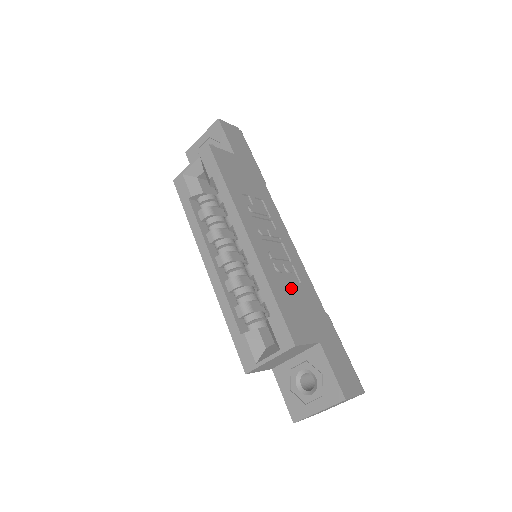
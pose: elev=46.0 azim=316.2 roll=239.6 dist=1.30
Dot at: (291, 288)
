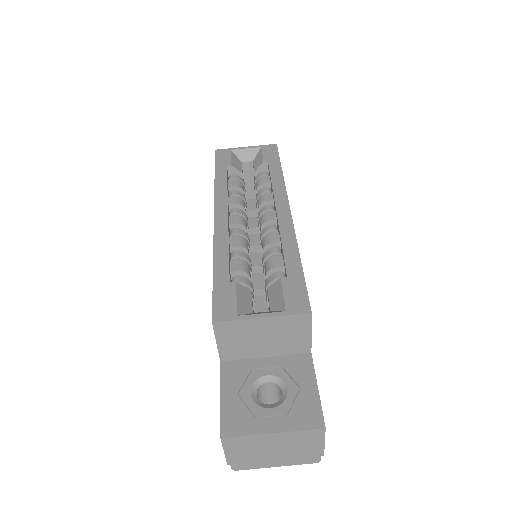
Dot at: occluded
